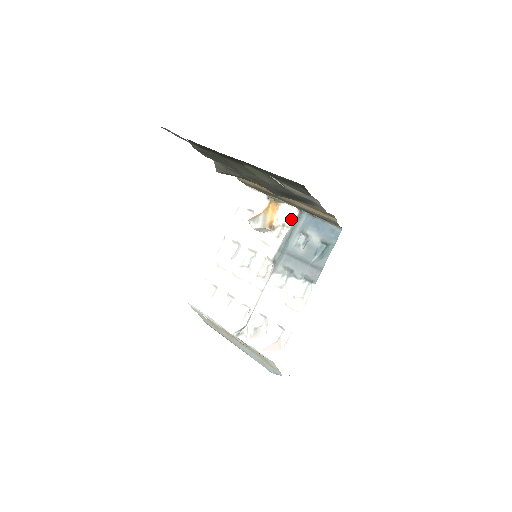
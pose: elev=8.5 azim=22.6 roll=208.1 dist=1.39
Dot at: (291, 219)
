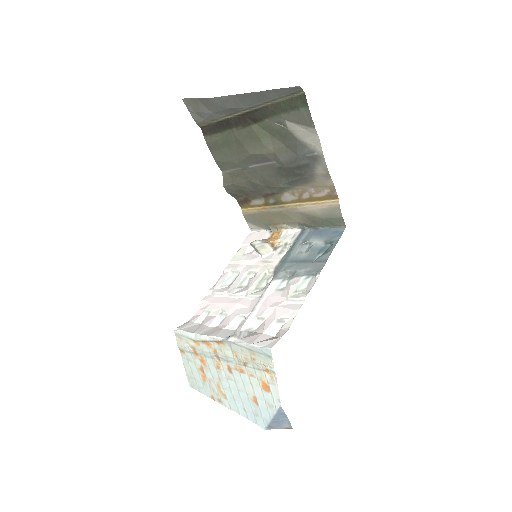
Dot at: (293, 237)
